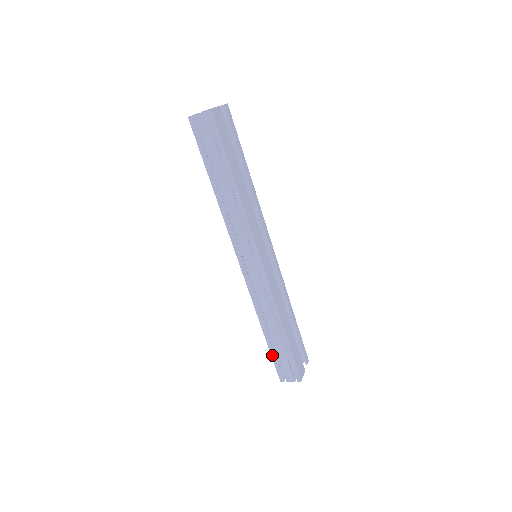
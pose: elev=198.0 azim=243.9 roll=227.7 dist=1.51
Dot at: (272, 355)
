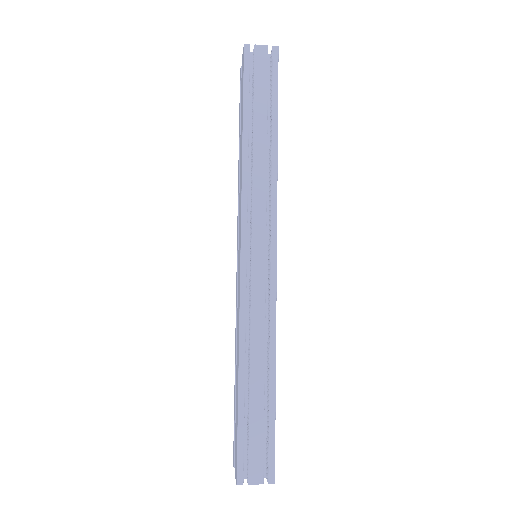
Dot at: (240, 424)
